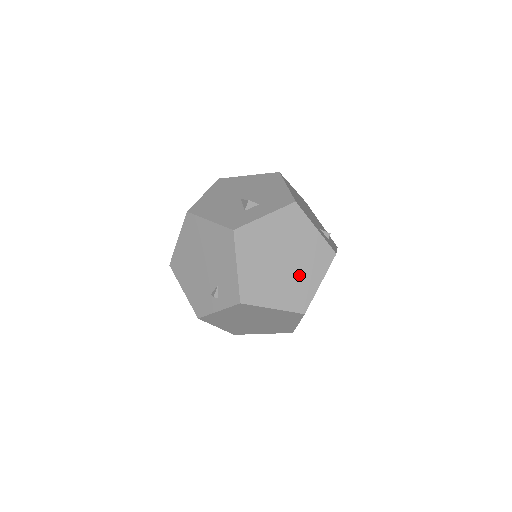
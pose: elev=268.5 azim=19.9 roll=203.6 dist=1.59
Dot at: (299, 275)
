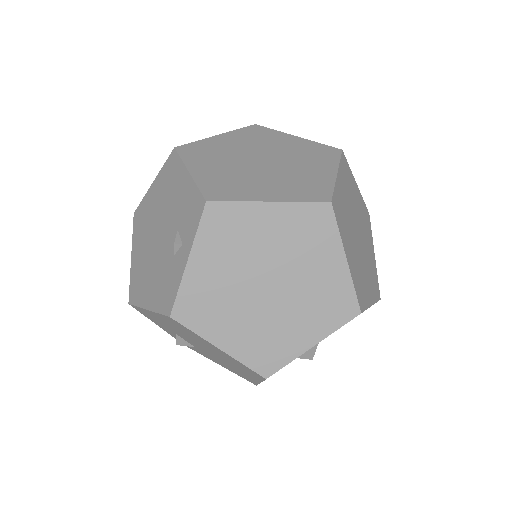
Dot at: (295, 170)
